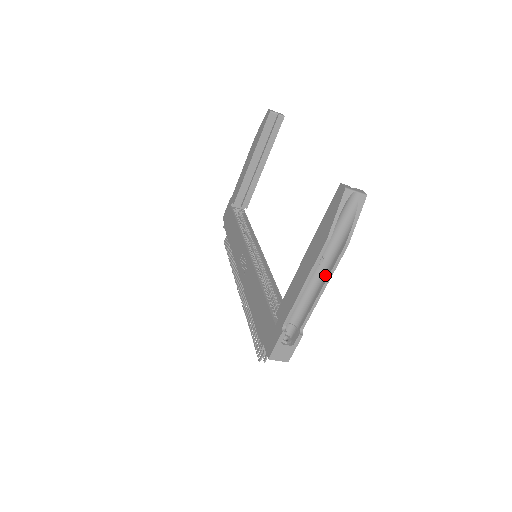
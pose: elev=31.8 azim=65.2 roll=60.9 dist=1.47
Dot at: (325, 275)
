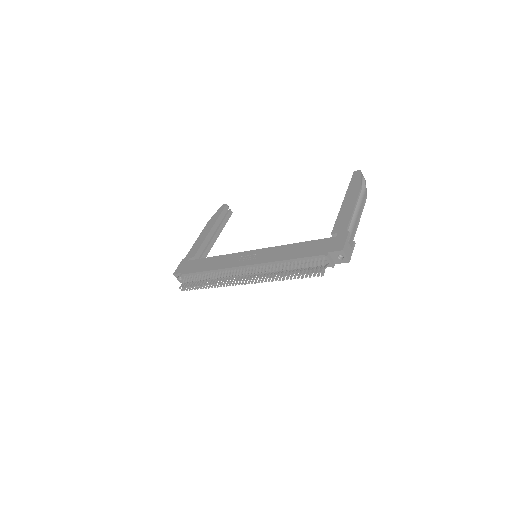
Dot at: (358, 212)
